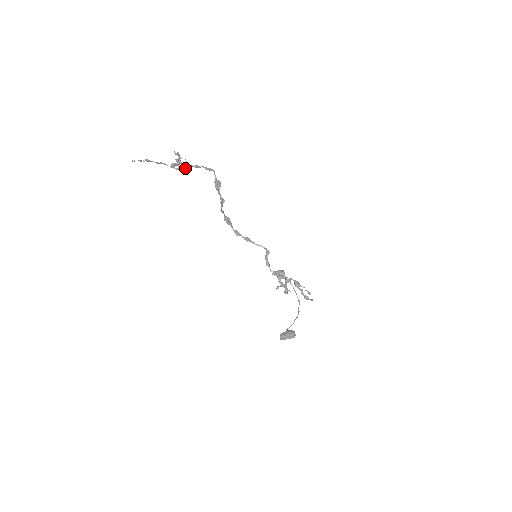
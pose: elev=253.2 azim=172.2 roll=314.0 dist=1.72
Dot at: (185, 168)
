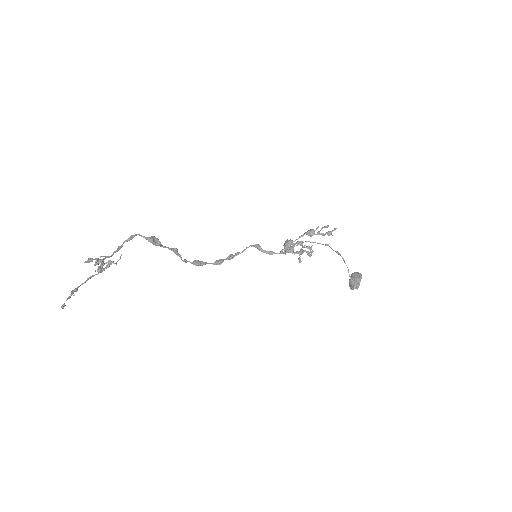
Dot at: (112, 261)
